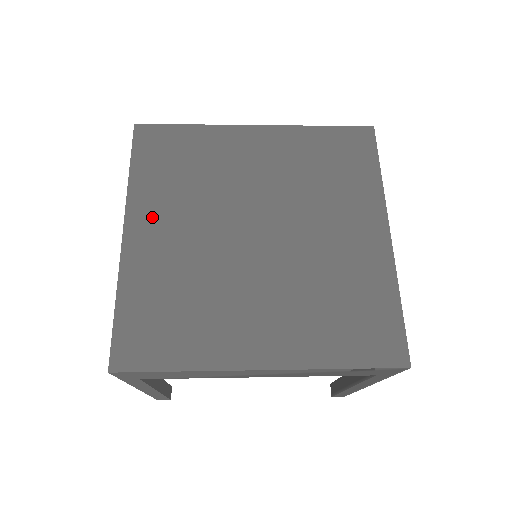
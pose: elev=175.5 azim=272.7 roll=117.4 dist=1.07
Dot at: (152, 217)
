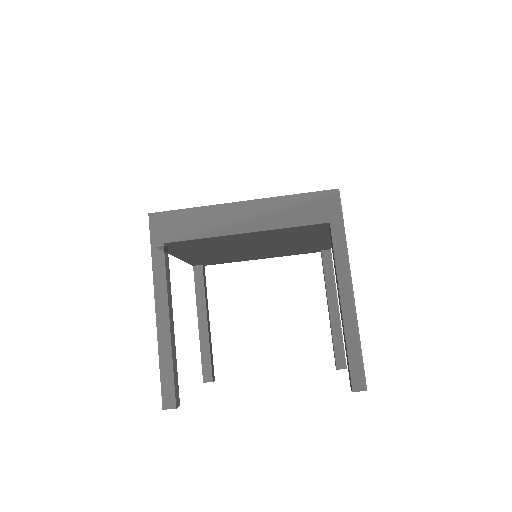
Dot at: occluded
